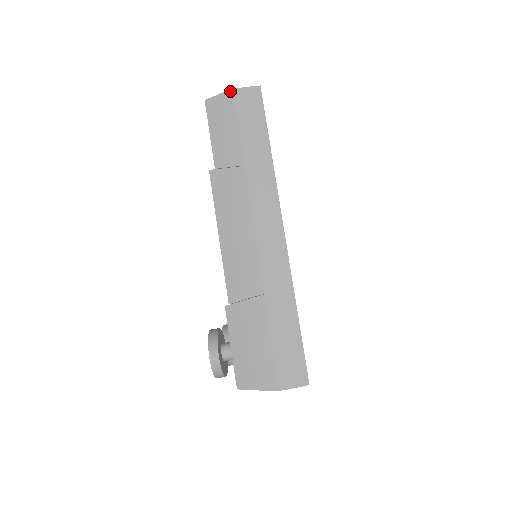
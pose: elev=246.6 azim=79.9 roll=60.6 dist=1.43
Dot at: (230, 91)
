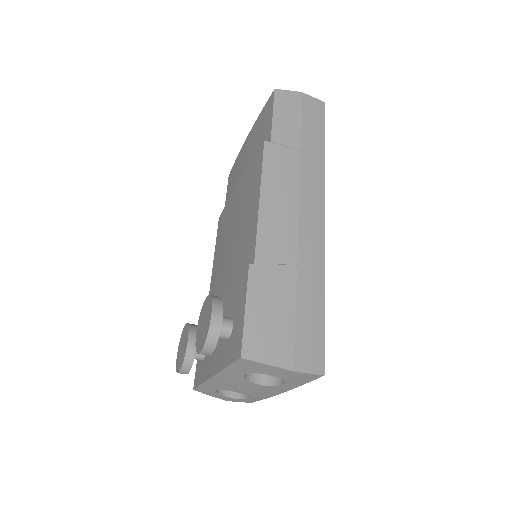
Dot at: (300, 93)
